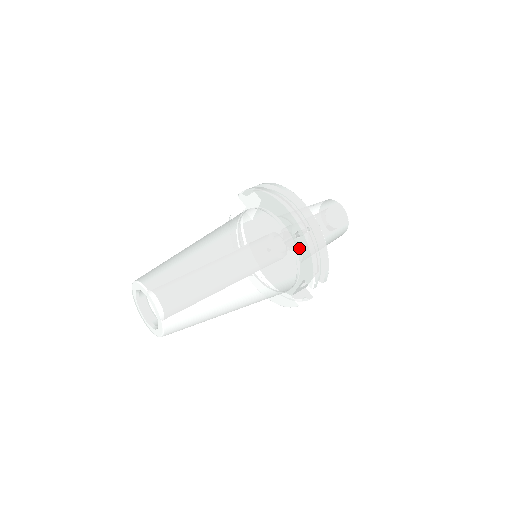
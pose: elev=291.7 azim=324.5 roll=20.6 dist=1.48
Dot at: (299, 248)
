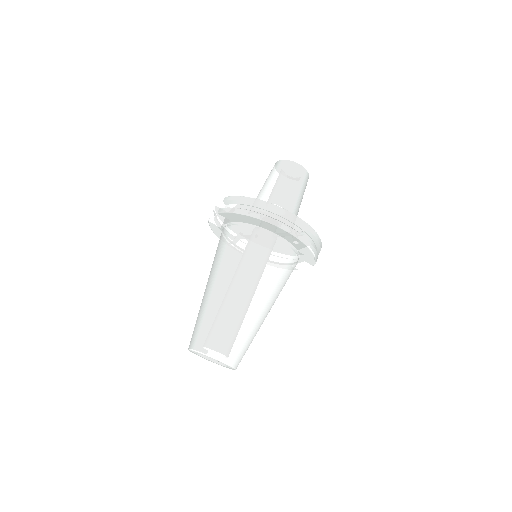
Dot at: (298, 248)
